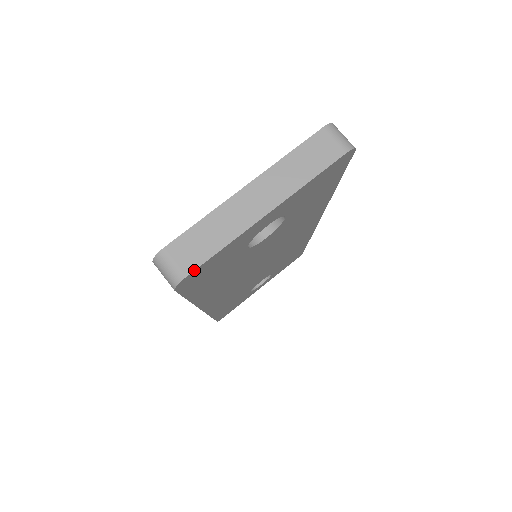
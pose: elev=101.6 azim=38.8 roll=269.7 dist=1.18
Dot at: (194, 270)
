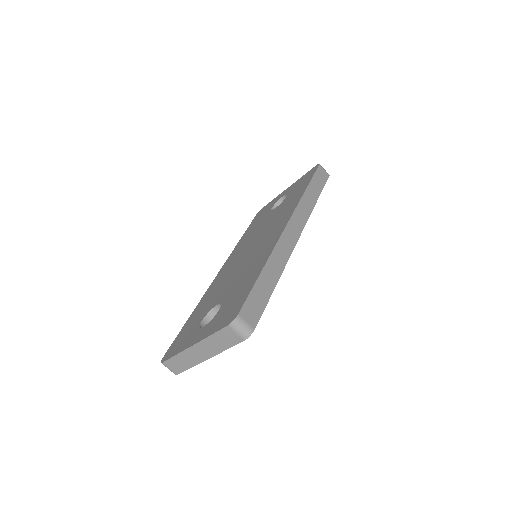
Dot at: occluded
